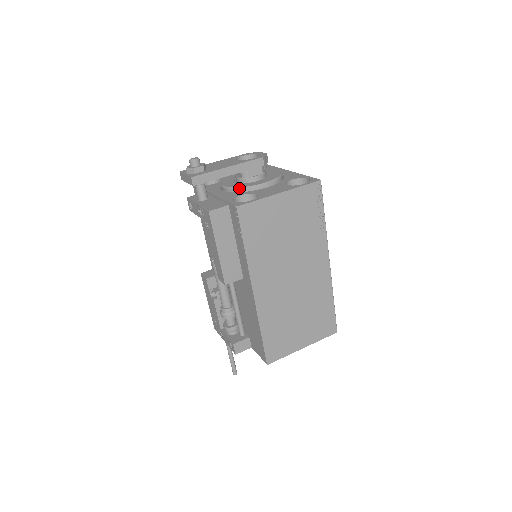
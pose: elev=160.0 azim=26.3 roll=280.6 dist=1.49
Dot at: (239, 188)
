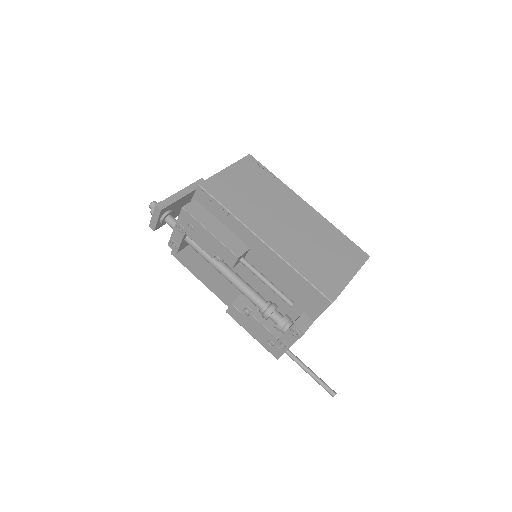
Dot at: occluded
